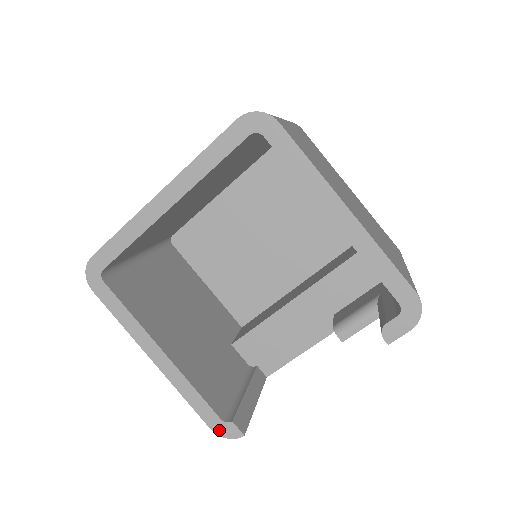
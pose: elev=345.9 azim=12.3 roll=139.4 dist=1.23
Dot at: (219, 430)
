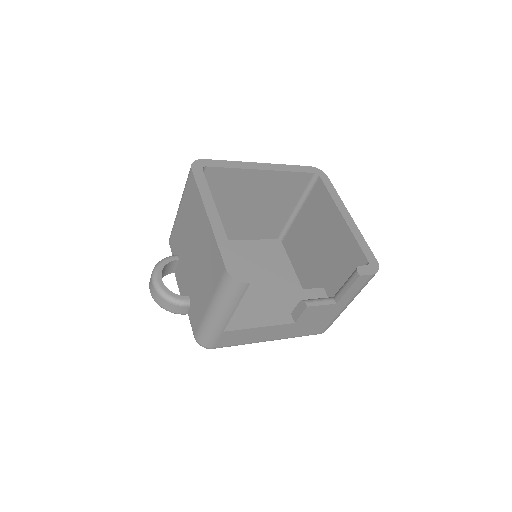
Dot at: (232, 272)
